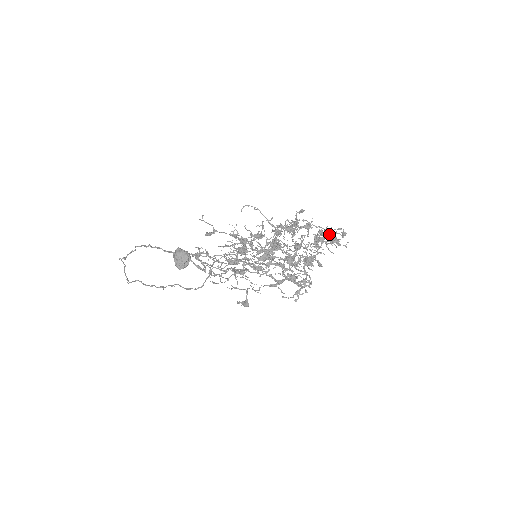
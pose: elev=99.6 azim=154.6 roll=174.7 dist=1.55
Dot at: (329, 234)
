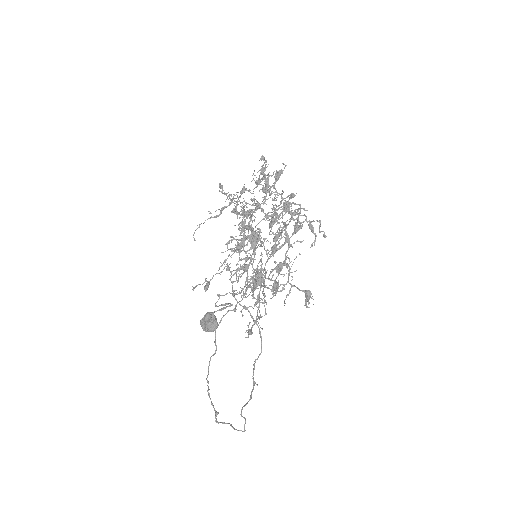
Dot at: occluded
